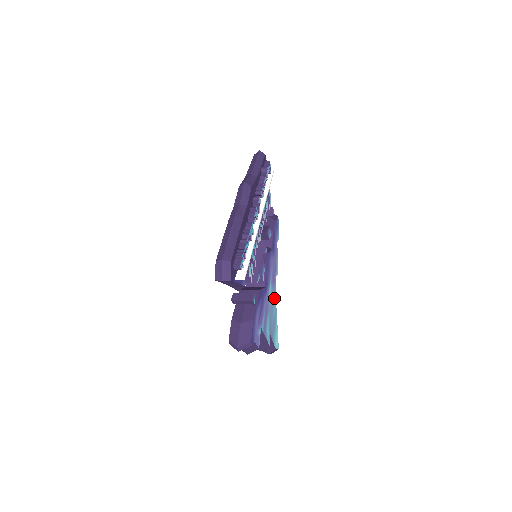
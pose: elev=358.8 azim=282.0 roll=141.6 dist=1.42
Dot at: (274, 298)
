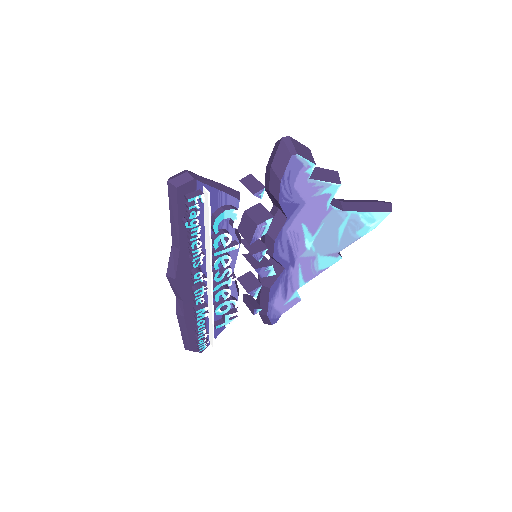
Dot at: (336, 220)
